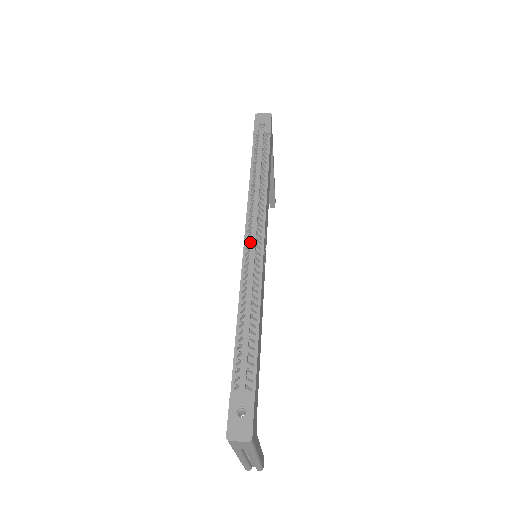
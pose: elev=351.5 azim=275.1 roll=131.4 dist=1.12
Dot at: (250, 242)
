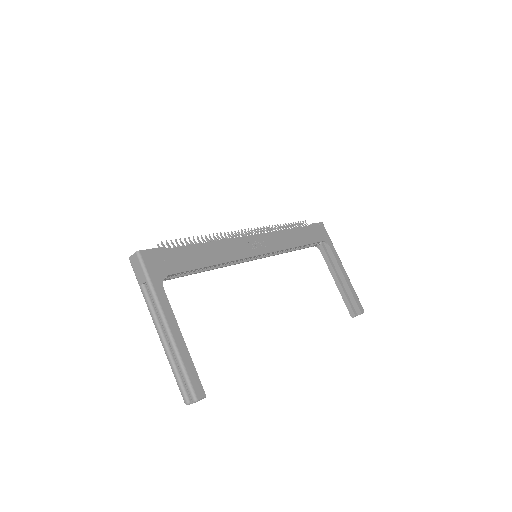
Dot at: occluded
